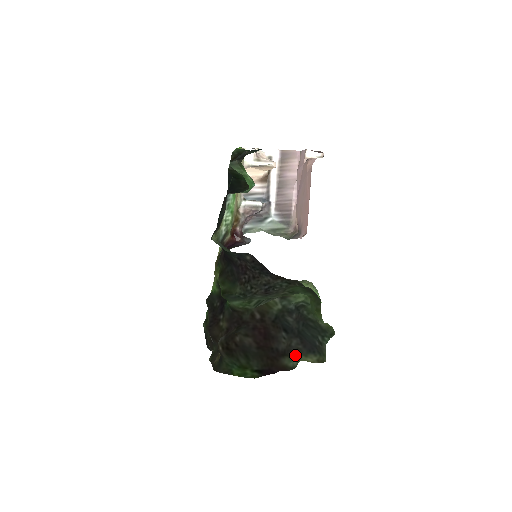
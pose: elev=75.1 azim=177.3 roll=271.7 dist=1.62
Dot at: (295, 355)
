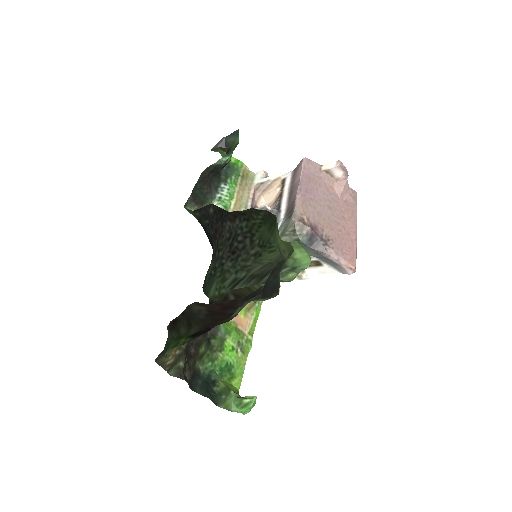
Dot at: occluded
